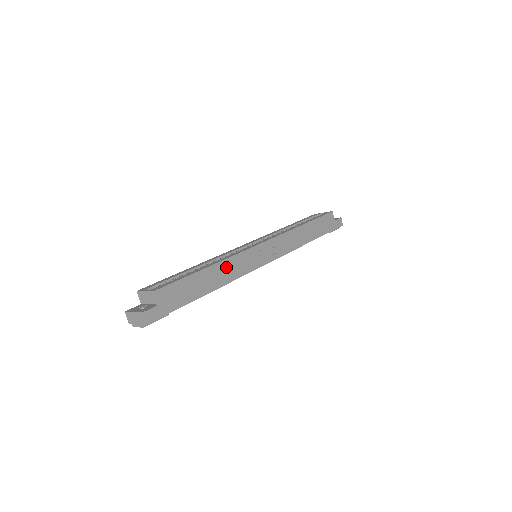
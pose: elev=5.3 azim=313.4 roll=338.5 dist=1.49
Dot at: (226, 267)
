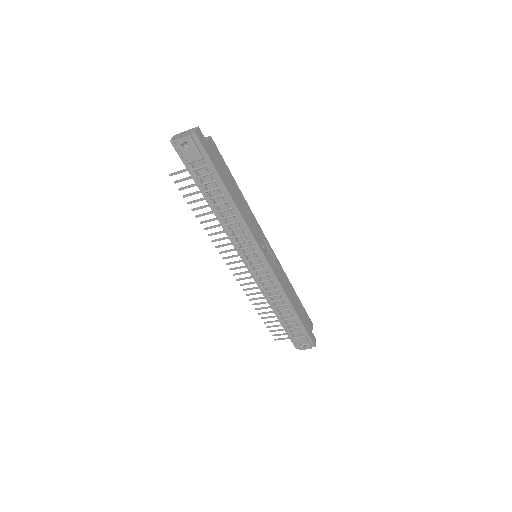
Dot at: (246, 209)
